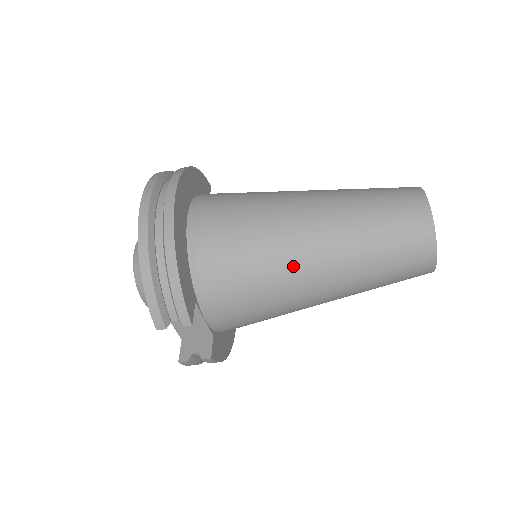
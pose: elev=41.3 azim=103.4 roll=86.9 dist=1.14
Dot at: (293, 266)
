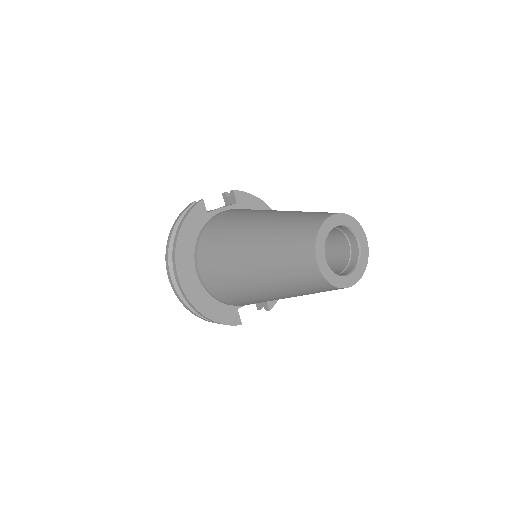
Dot at: (267, 299)
